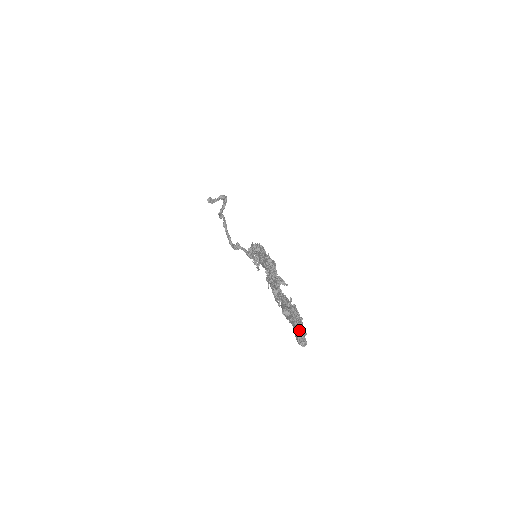
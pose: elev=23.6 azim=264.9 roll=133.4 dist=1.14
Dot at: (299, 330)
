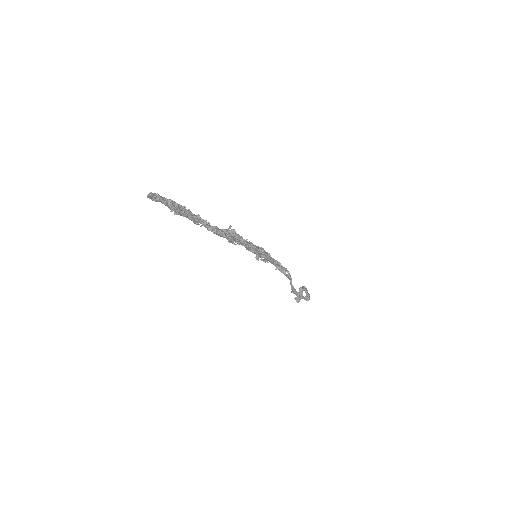
Dot at: occluded
